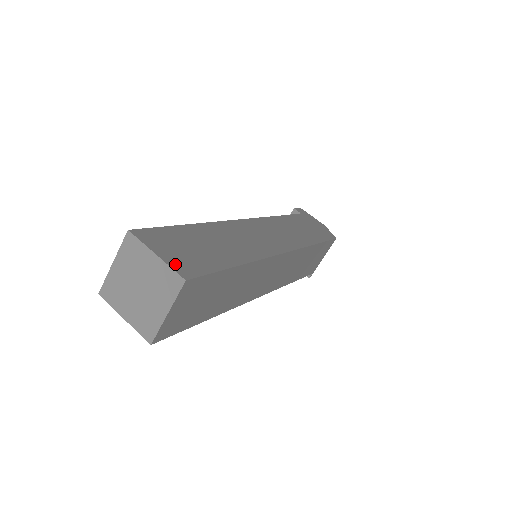
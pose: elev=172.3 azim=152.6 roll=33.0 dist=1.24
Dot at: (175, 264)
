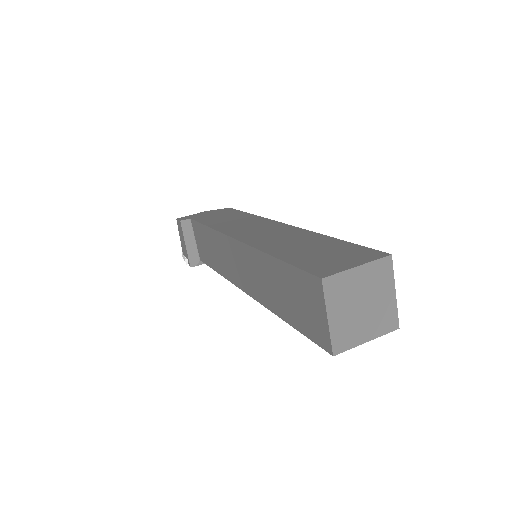
Dot at: (367, 259)
